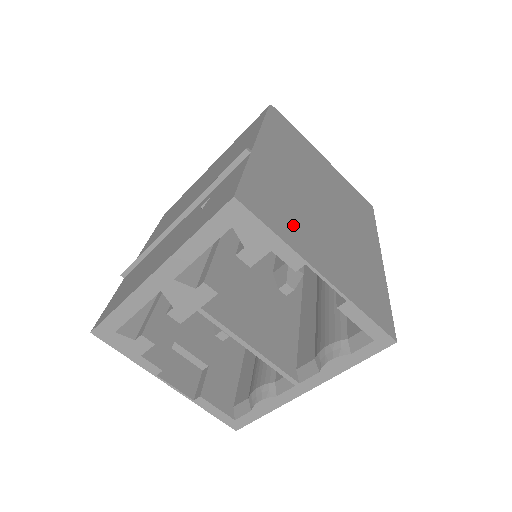
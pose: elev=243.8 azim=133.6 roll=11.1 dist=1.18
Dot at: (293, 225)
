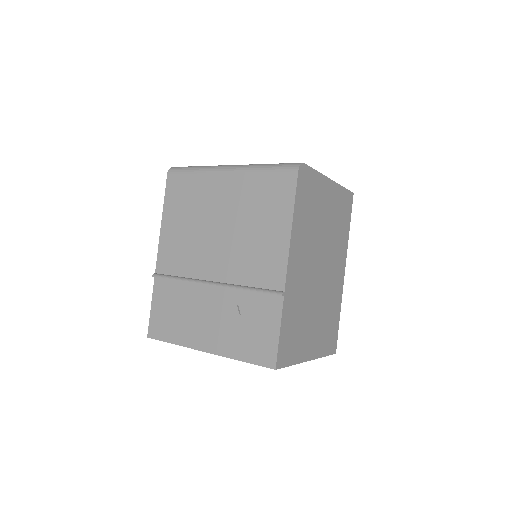
Dot at: (301, 338)
